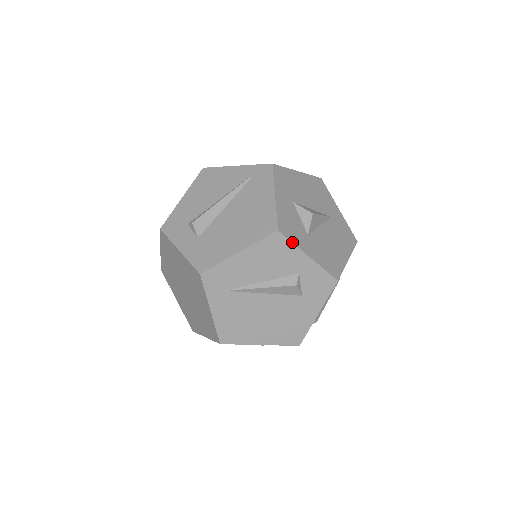
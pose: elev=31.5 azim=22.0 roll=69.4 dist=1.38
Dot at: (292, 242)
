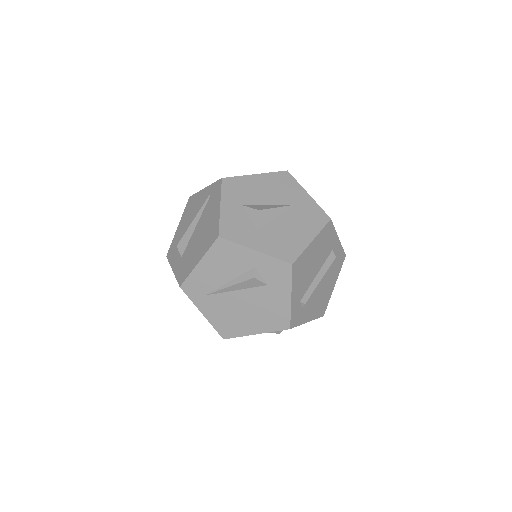
Dot at: (235, 242)
